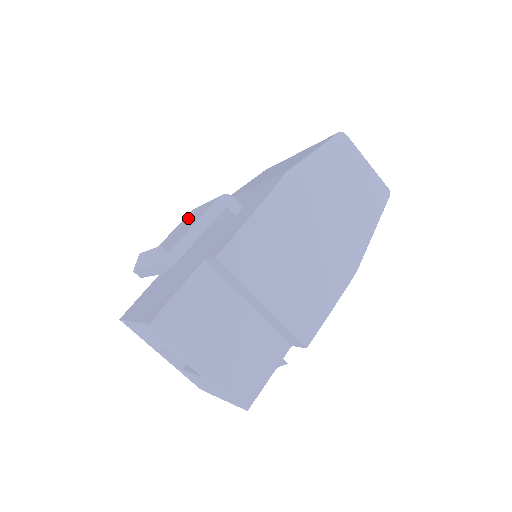
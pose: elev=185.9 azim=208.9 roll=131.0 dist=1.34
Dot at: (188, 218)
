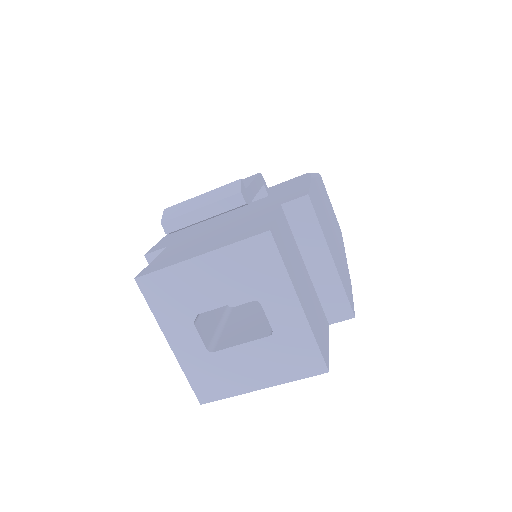
Dot at: occluded
